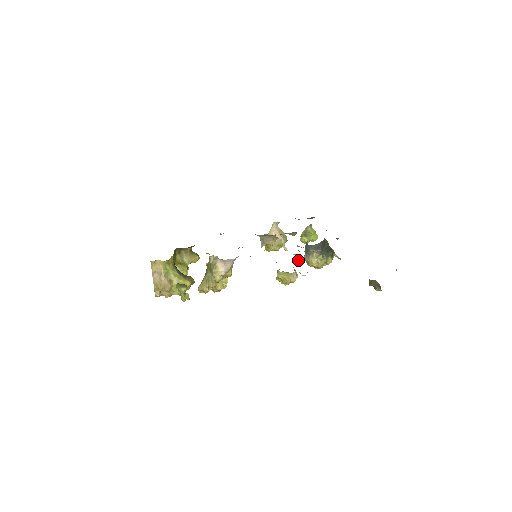
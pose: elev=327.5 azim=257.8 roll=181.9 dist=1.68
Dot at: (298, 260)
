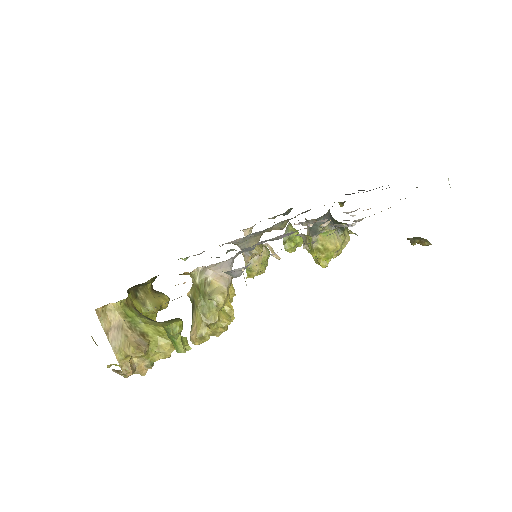
Dot at: (324, 224)
